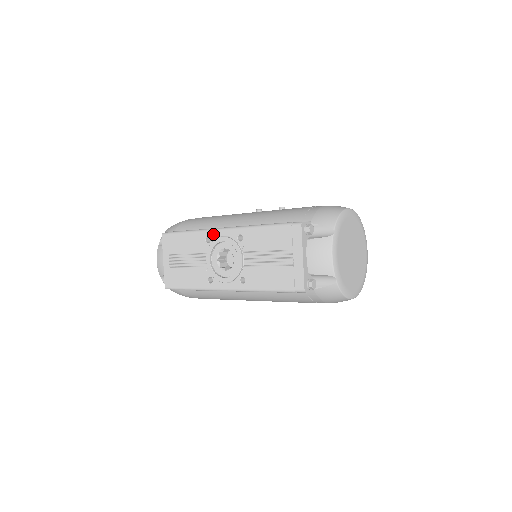
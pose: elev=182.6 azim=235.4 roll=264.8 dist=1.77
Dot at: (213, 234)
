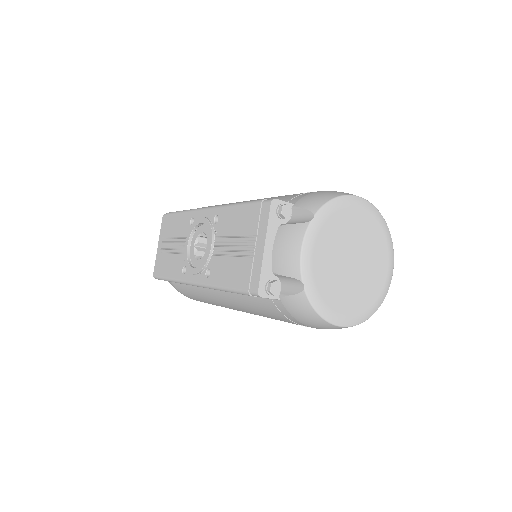
Dot at: (197, 214)
